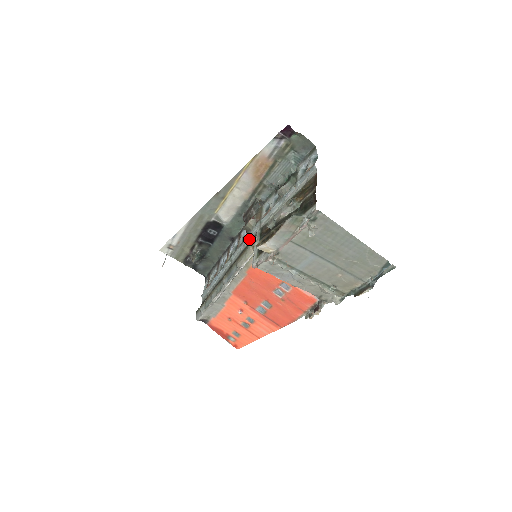
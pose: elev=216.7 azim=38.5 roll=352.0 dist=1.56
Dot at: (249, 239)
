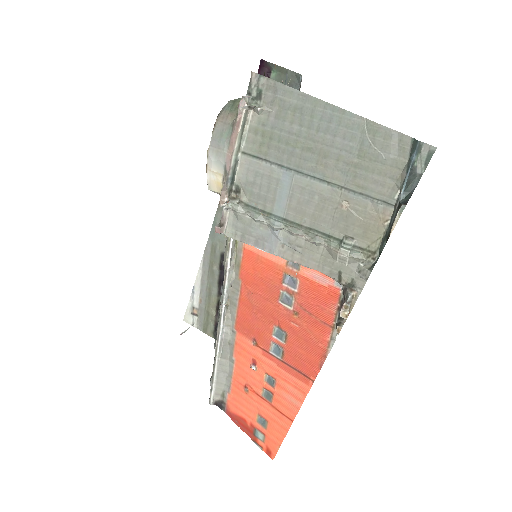
Dot at: occluded
